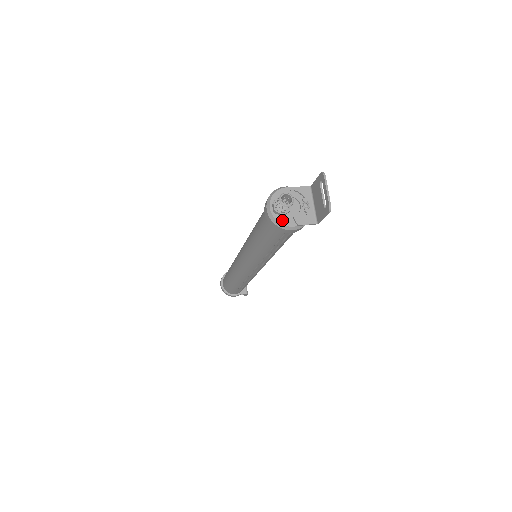
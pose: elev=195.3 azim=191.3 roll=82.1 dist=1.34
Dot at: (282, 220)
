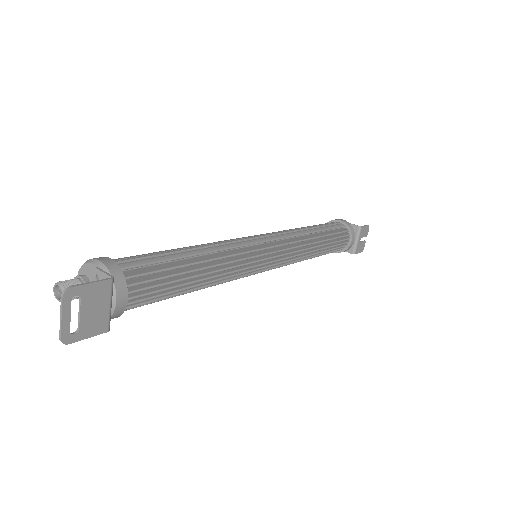
Dot at: occluded
